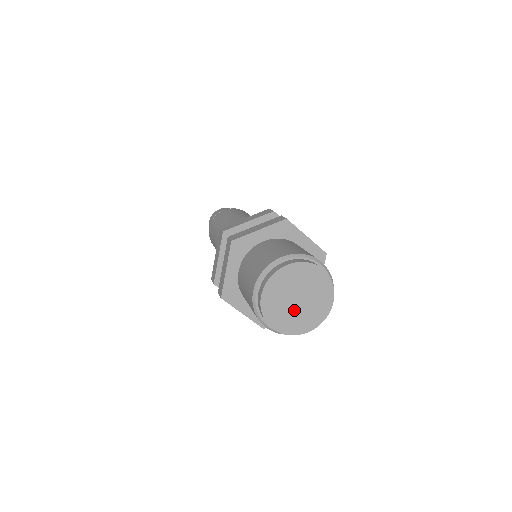
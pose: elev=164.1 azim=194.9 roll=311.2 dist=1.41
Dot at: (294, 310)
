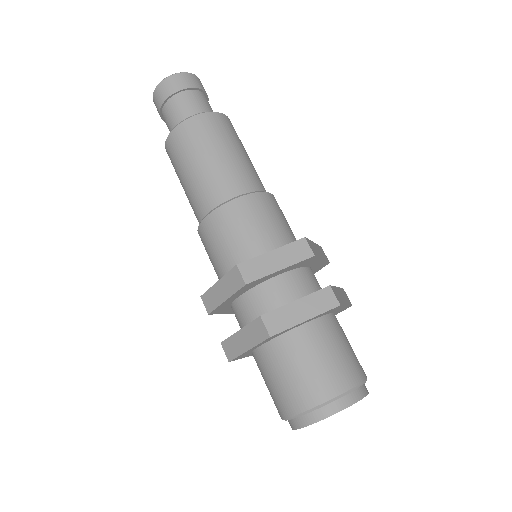
Dot at: occluded
